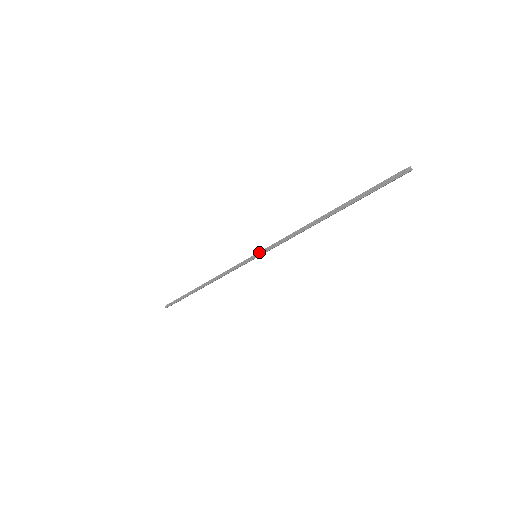
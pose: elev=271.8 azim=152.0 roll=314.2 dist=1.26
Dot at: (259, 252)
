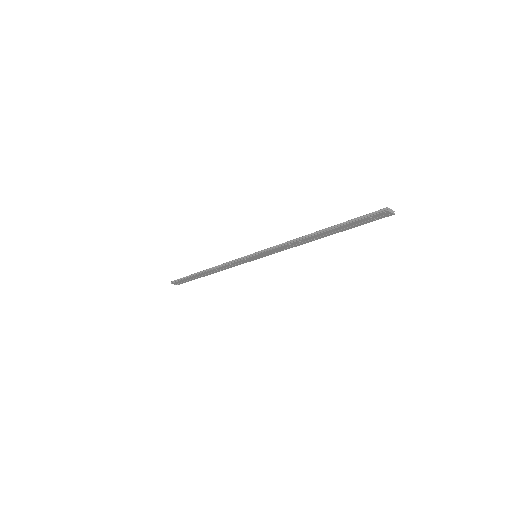
Dot at: (259, 251)
